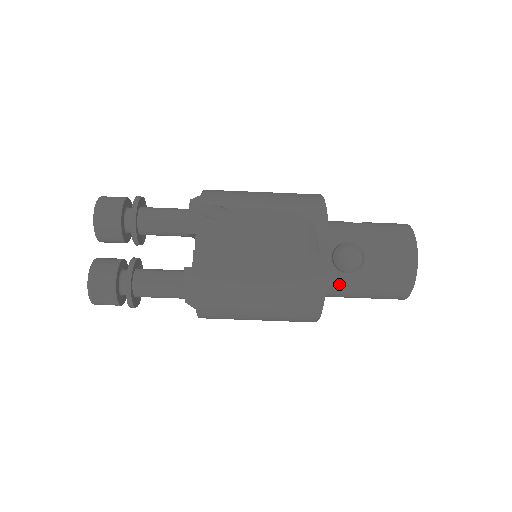
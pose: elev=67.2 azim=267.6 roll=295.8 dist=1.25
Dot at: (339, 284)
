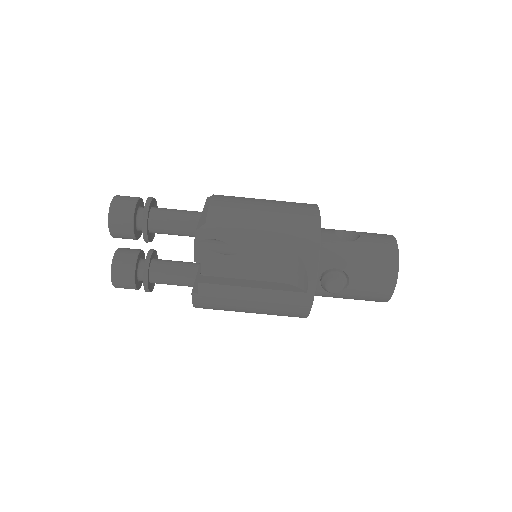
Dot at: (324, 295)
